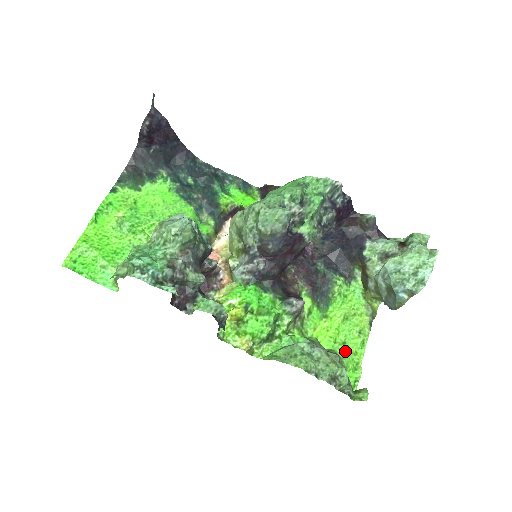
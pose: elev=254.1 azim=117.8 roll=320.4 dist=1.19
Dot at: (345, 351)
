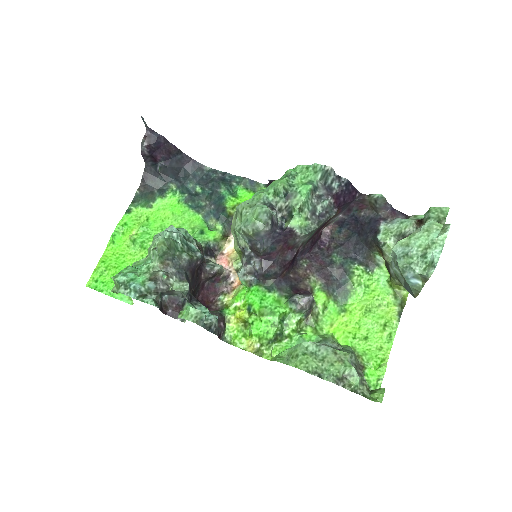
Dot at: (367, 347)
